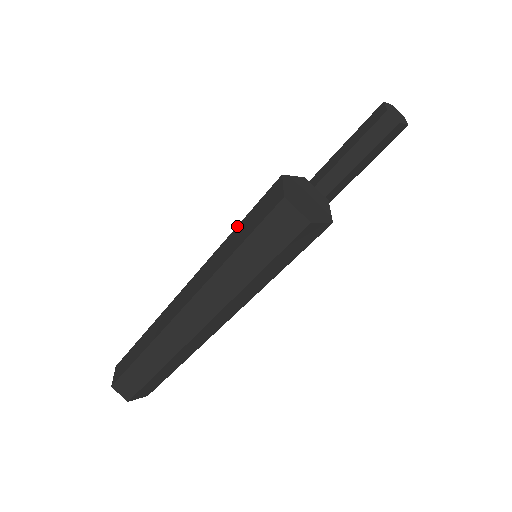
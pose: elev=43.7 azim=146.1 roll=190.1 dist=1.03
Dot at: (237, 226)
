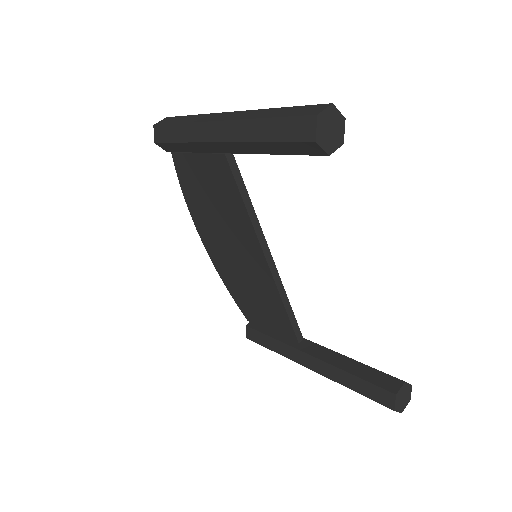
Dot at: occluded
